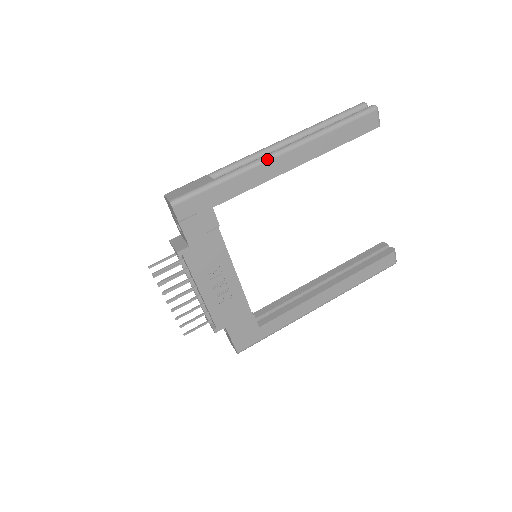
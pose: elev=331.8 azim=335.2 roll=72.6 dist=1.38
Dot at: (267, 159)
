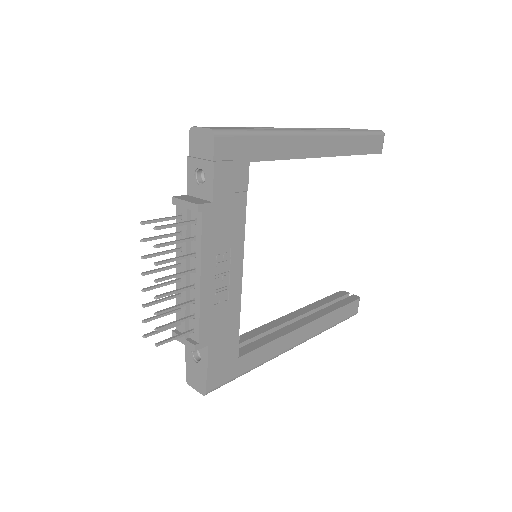
Dot at: (307, 132)
